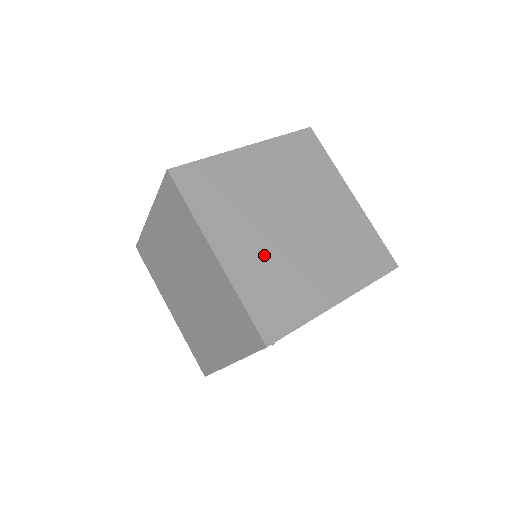
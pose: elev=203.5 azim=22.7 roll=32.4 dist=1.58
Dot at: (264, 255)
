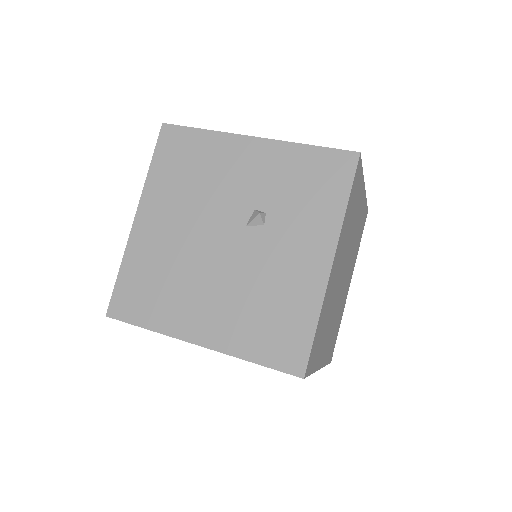
Dot at: (333, 324)
